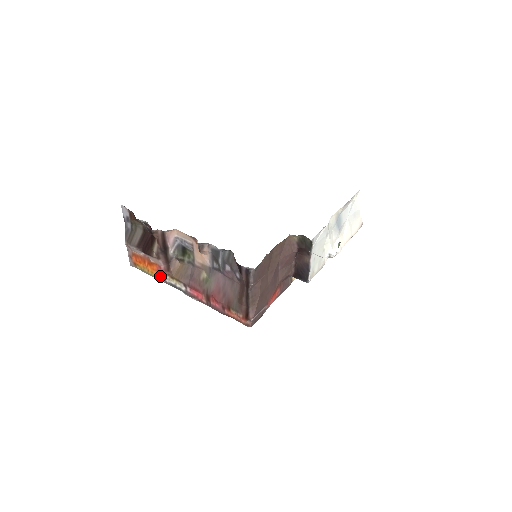
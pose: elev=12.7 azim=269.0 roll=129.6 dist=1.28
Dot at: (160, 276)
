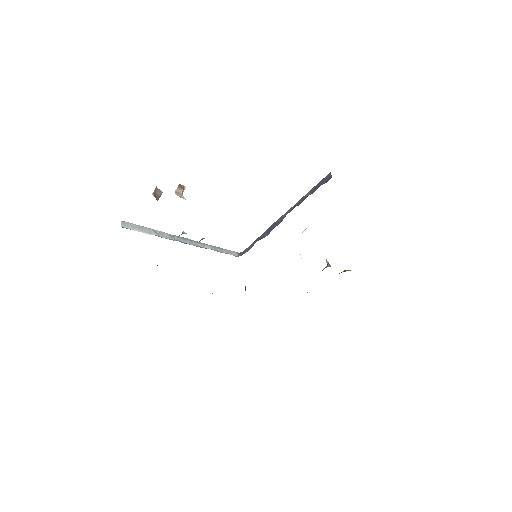
Dot at: occluded
